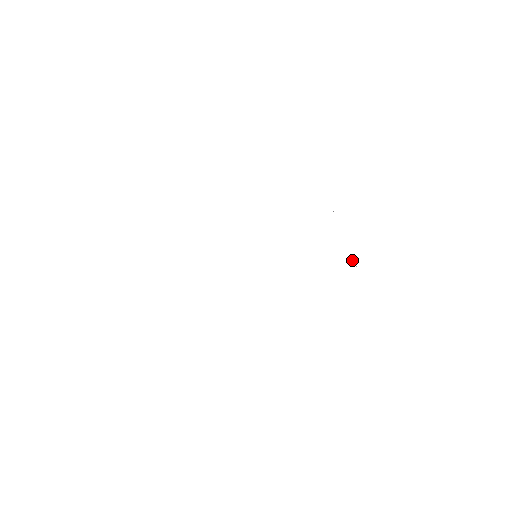
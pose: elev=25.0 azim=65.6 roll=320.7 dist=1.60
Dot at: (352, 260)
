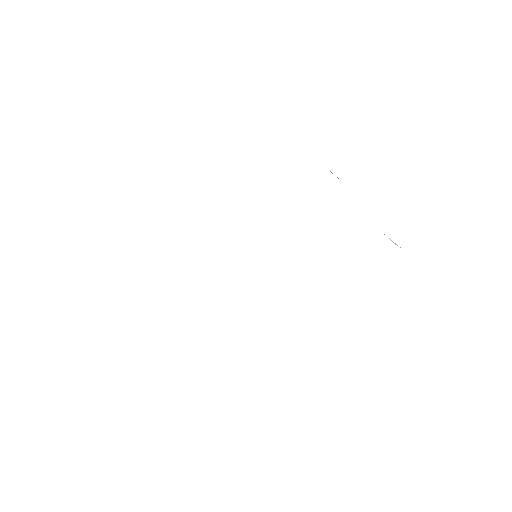
Dot at: occluded
